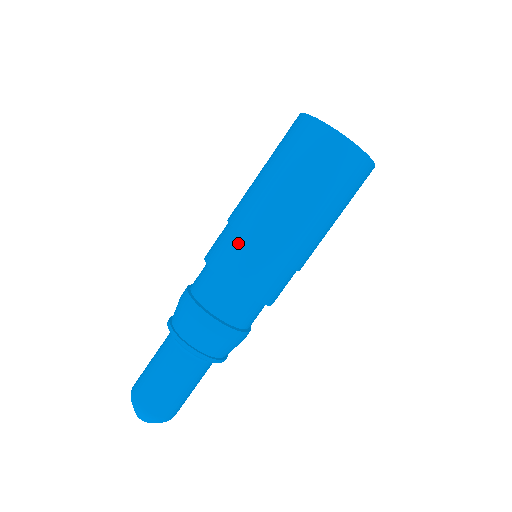
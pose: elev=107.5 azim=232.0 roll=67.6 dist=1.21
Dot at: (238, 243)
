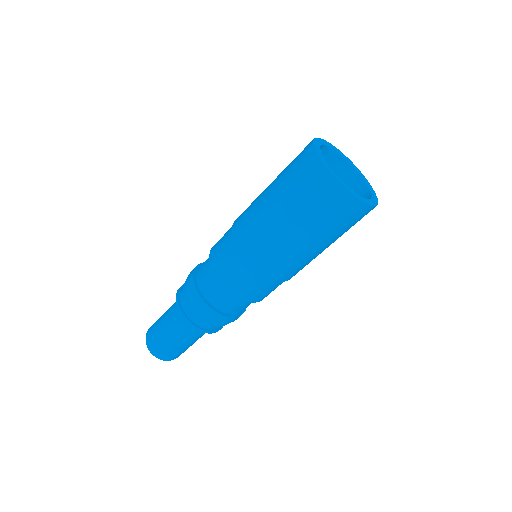
Dot at: (231, 246)
